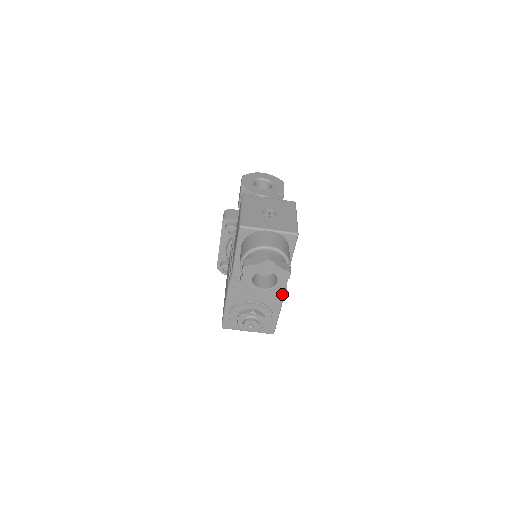
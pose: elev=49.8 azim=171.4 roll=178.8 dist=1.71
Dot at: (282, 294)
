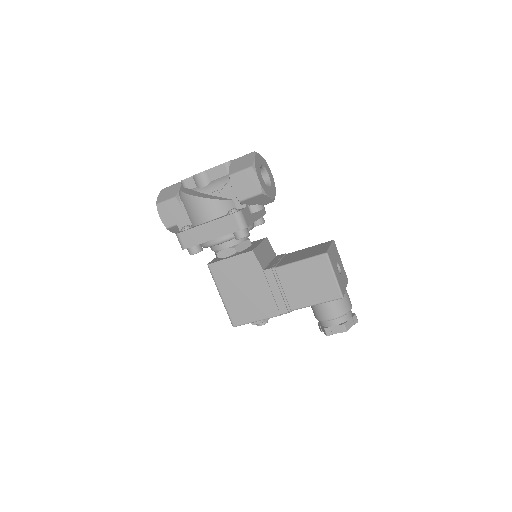
Dot at: occluded
